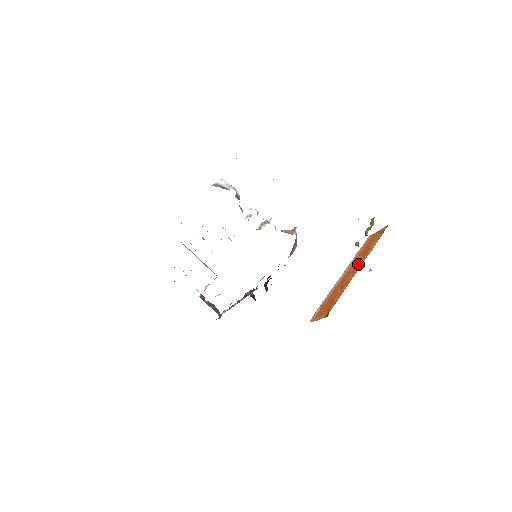
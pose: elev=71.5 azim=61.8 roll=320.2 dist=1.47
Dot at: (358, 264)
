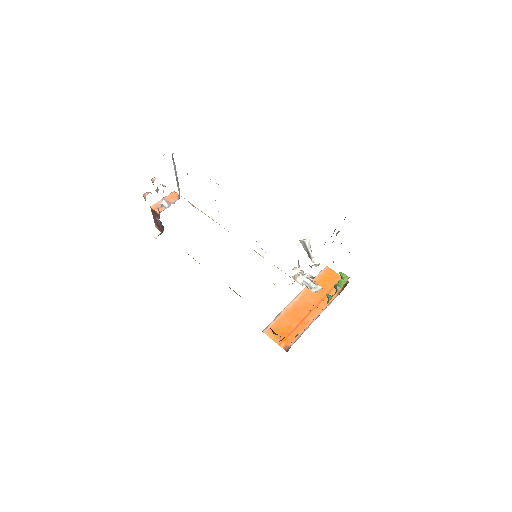
Dot at: (317, 305)
